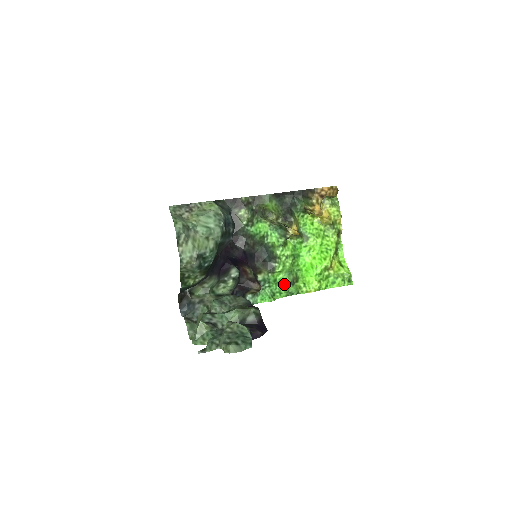
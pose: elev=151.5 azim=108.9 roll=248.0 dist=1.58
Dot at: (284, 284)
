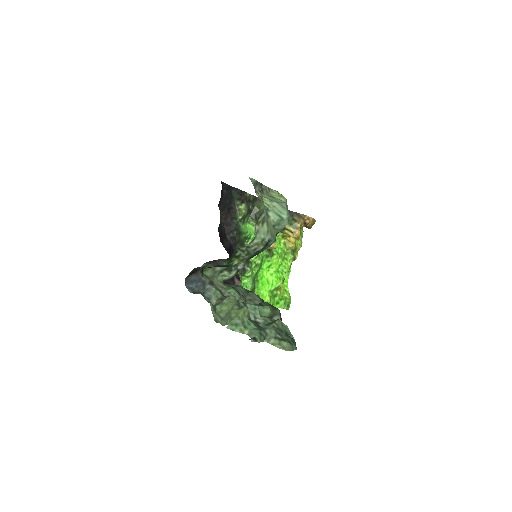
Dot at: occluded
